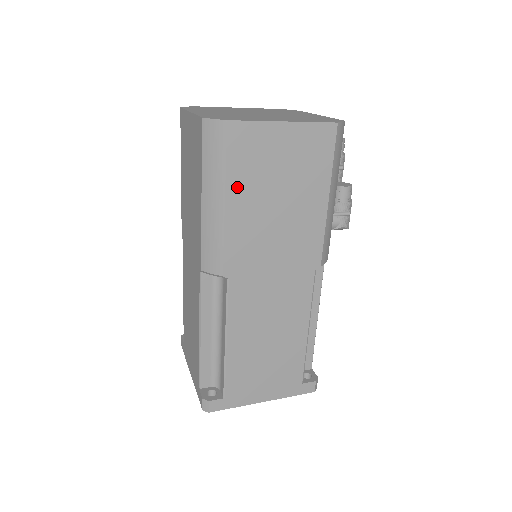
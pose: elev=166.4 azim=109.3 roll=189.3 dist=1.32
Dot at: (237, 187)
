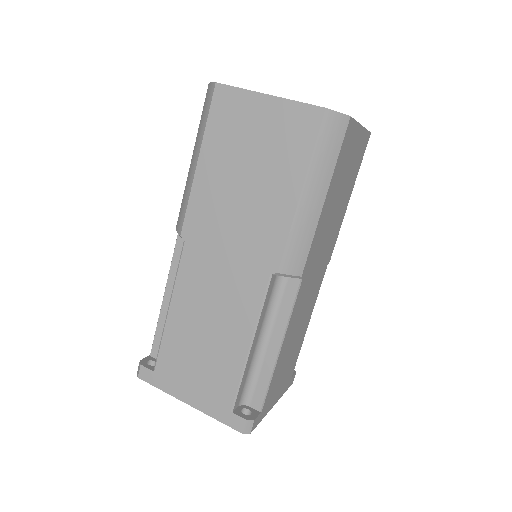
Dot at: (333, 184)
